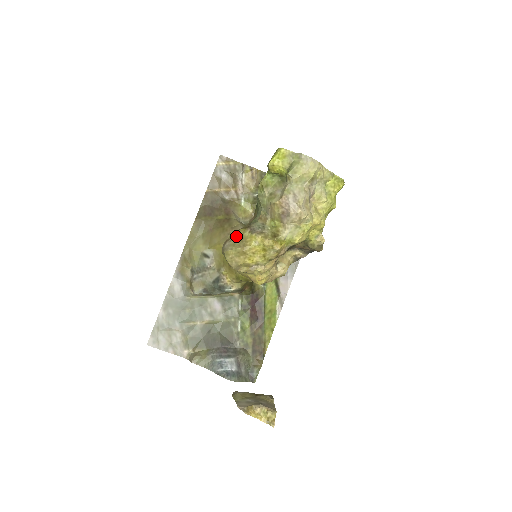
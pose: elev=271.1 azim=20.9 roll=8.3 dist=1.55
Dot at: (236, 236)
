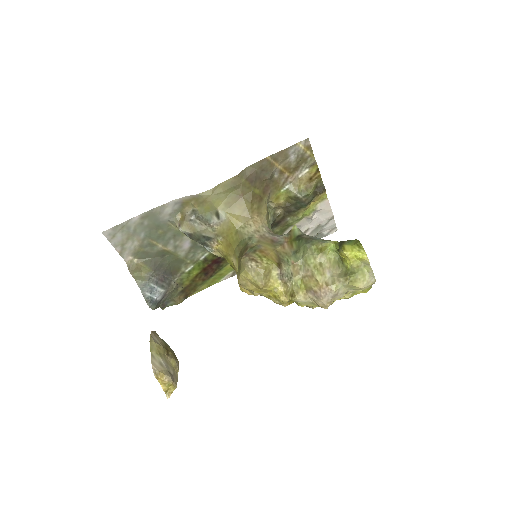
Dot at: (266, 268)
